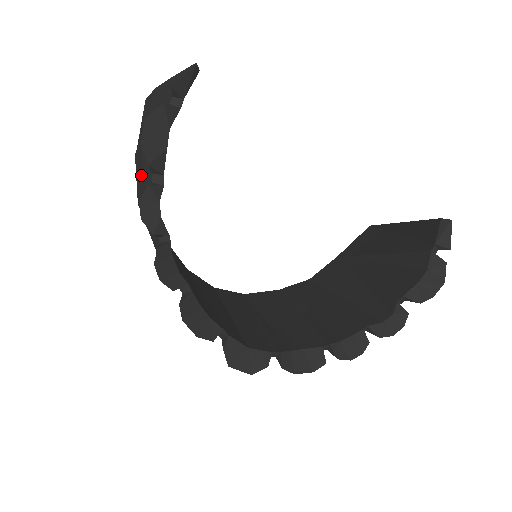
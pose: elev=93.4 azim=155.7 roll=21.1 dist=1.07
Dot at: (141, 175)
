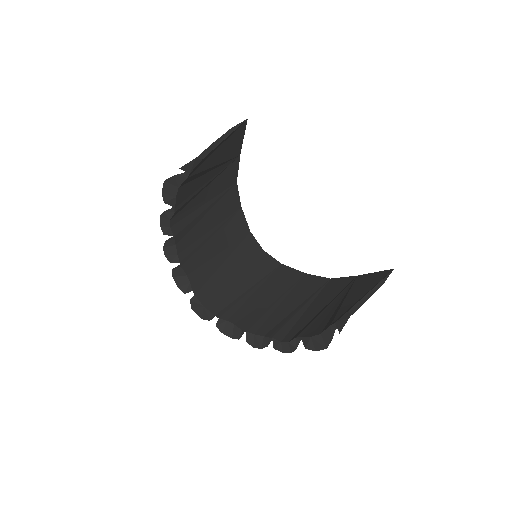
Dot at: occluded
